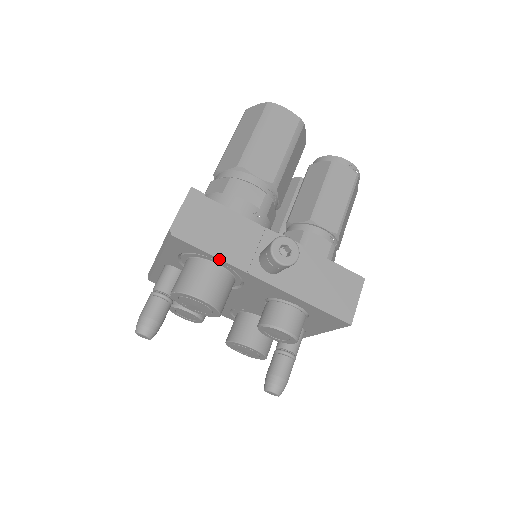
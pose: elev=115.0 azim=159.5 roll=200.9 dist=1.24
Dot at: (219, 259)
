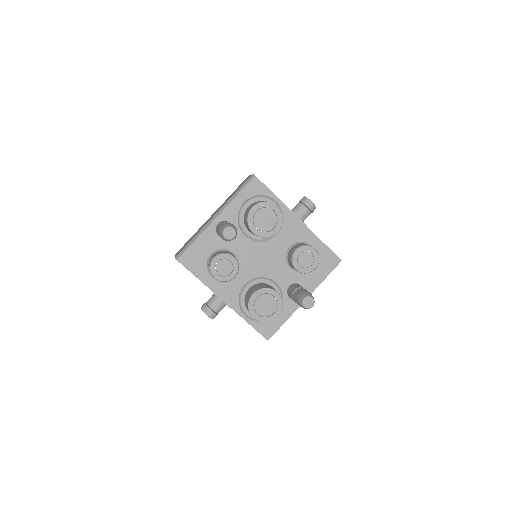
Dot at: (278, 198)
